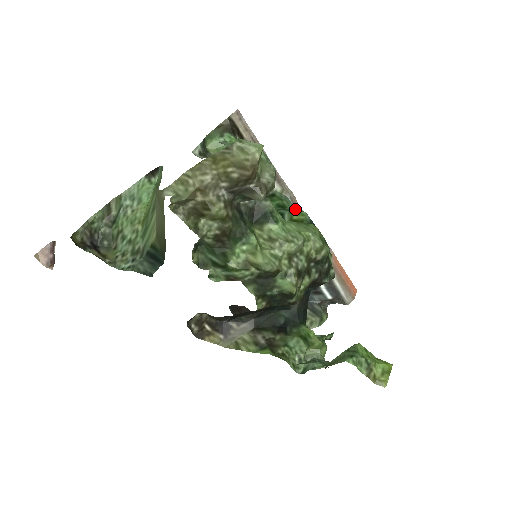
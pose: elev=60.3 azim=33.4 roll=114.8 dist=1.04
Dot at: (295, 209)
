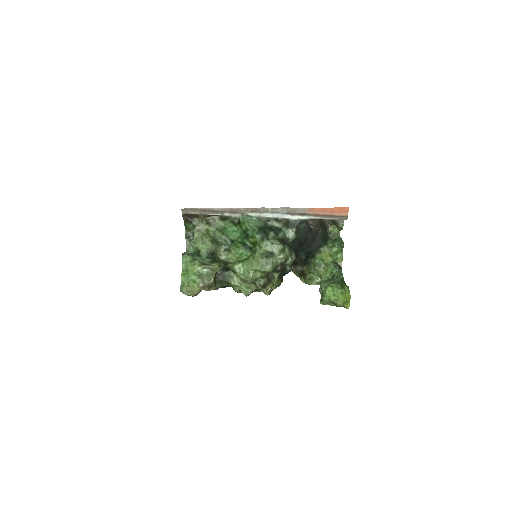
Dot at: (253, 227)
